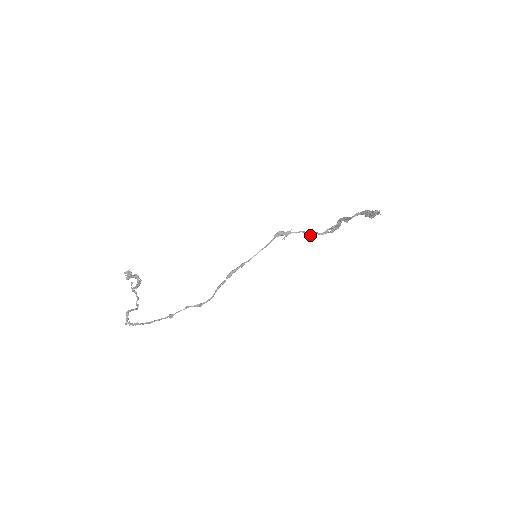
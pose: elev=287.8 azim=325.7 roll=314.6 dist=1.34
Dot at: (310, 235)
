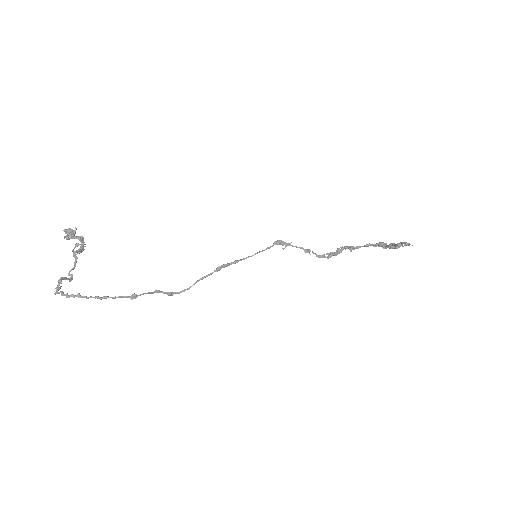
Dot at: occluded
